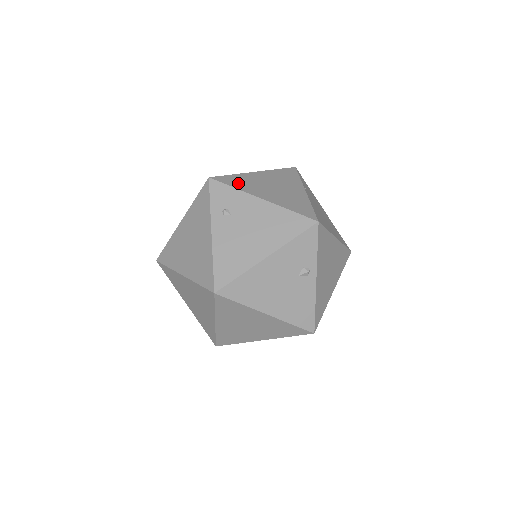
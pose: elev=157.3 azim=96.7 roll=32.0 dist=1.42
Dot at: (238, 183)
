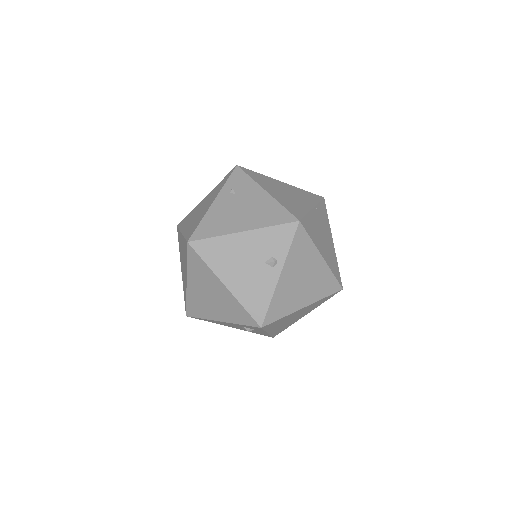
Dot at: (257, 177)
